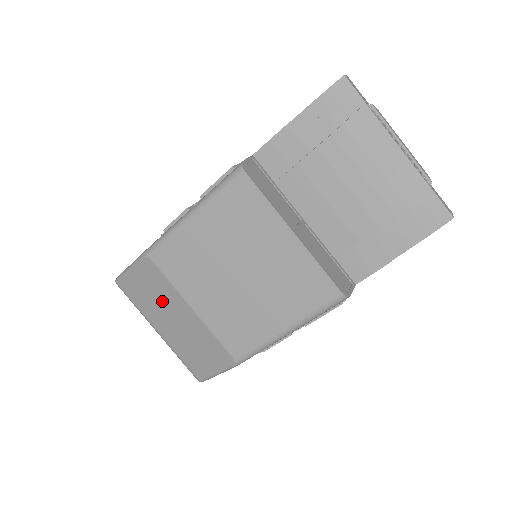
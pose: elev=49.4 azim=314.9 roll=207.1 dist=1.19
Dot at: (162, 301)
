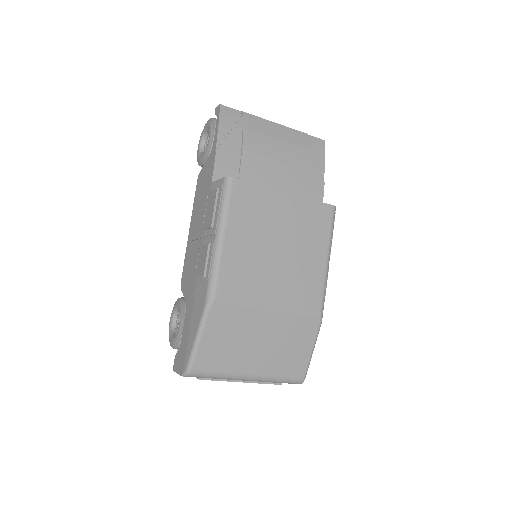
Dot at: (242, 334)
